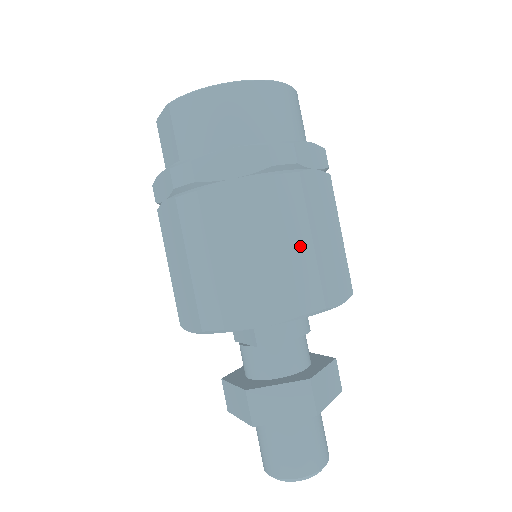
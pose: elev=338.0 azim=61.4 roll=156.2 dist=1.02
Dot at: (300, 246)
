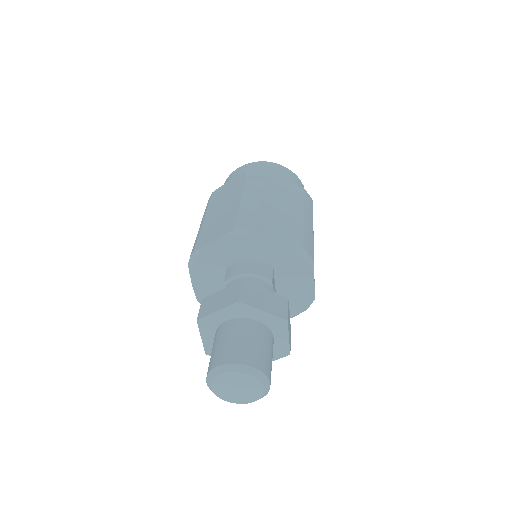
Dot at: (248, 203)
